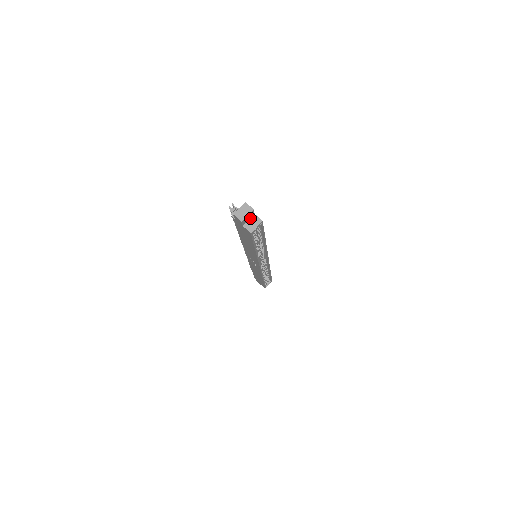
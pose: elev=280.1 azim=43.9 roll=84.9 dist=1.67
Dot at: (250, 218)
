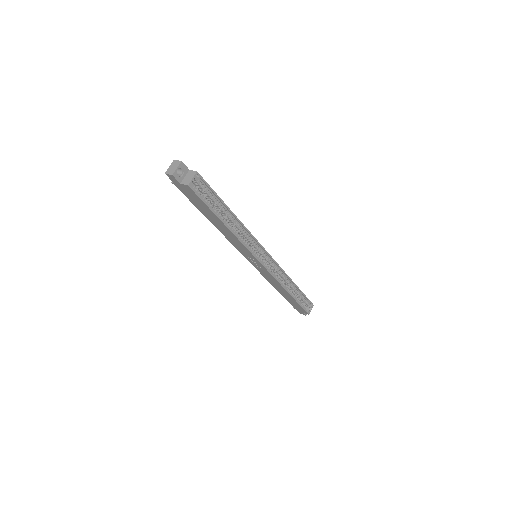
Dot at: (186, 175)
